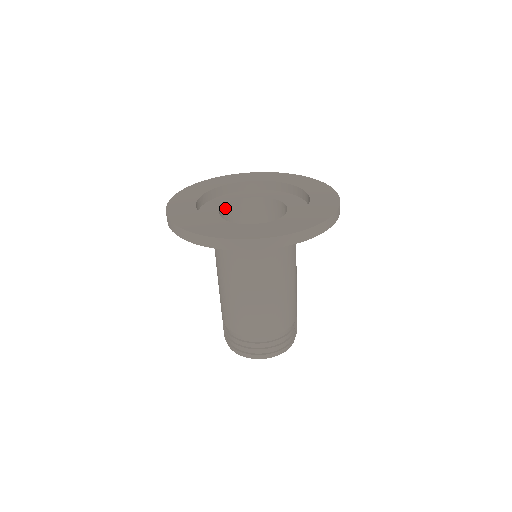
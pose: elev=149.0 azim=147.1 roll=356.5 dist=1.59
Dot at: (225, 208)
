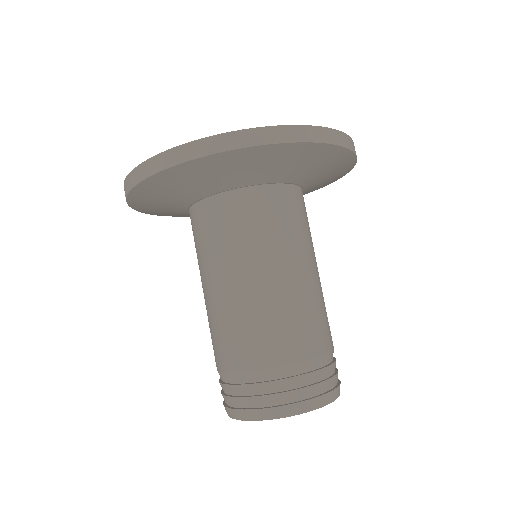
Dot at: occluded
